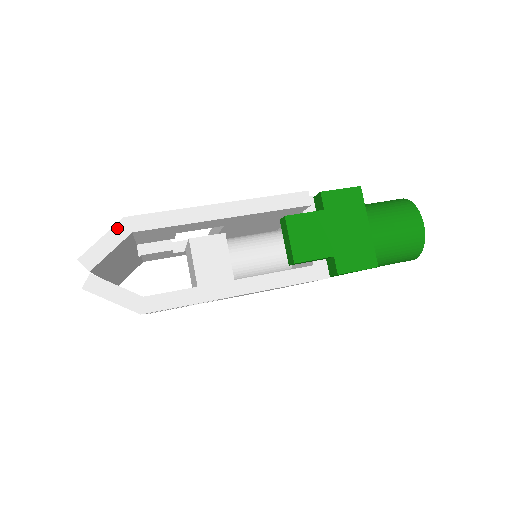
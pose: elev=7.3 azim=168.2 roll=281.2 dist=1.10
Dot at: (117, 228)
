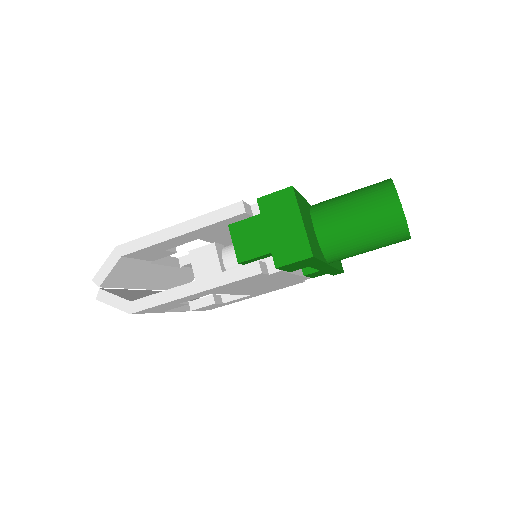
Dot at: (112, 255)
